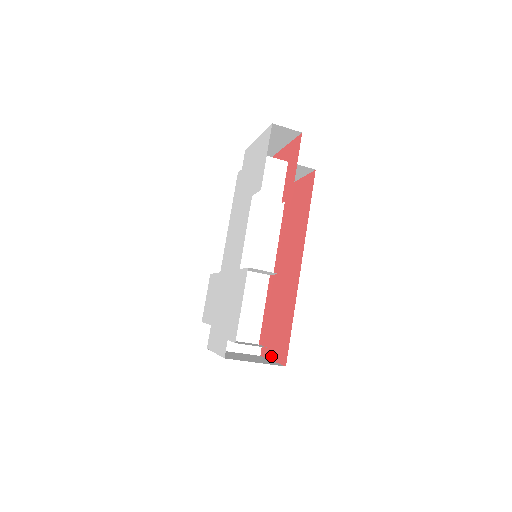
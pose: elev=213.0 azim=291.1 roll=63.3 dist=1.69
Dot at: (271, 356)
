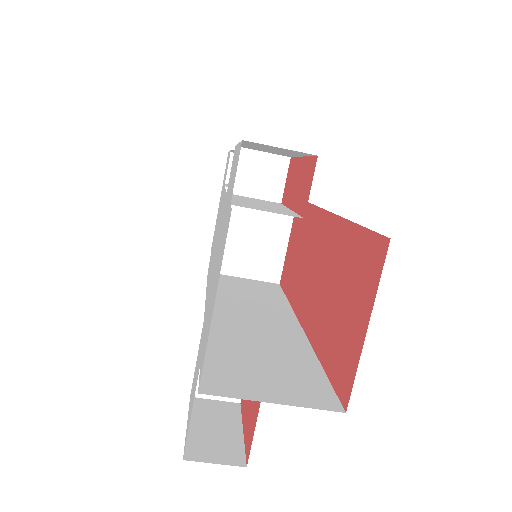
Dot at: (360, 334)
